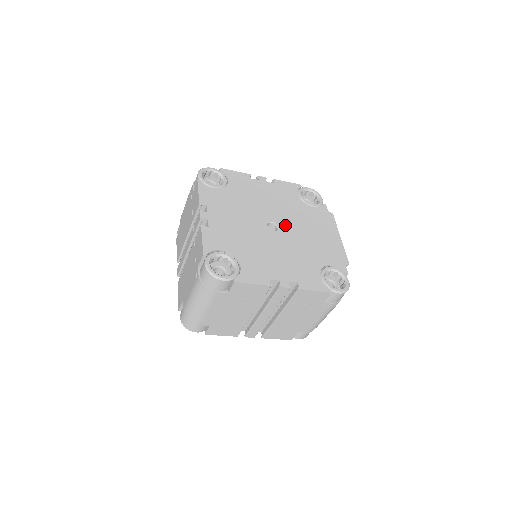
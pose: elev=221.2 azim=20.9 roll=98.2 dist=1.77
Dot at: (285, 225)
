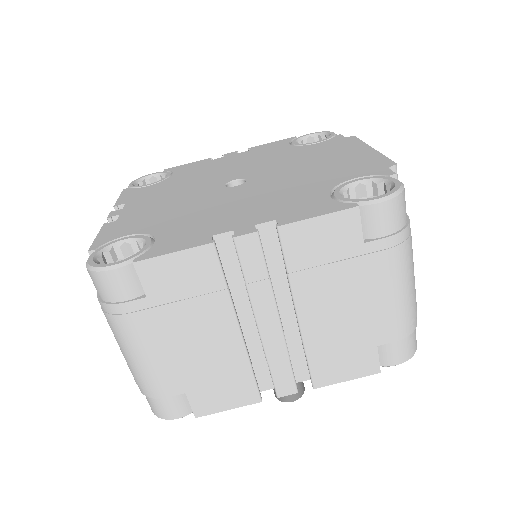
Dot at: (260, 174)
